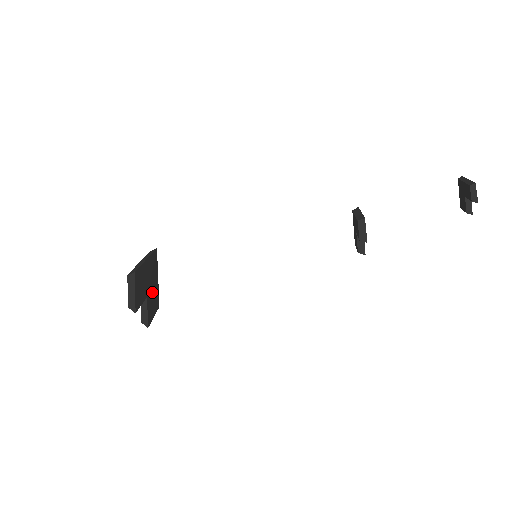
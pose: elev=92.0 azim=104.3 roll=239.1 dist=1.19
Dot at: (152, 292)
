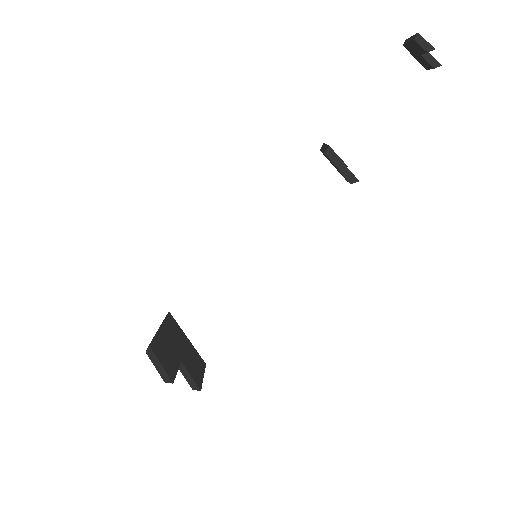
Dot at: (187, 354)
